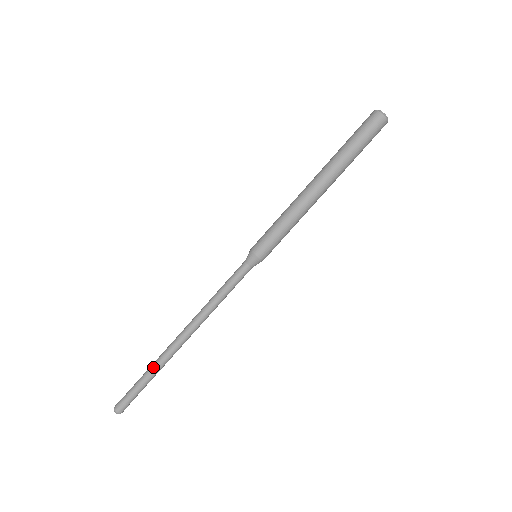
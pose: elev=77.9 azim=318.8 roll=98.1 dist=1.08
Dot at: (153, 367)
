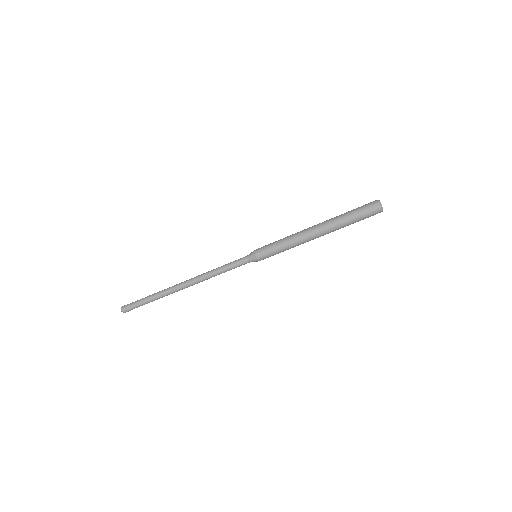
Dot at: occluded
